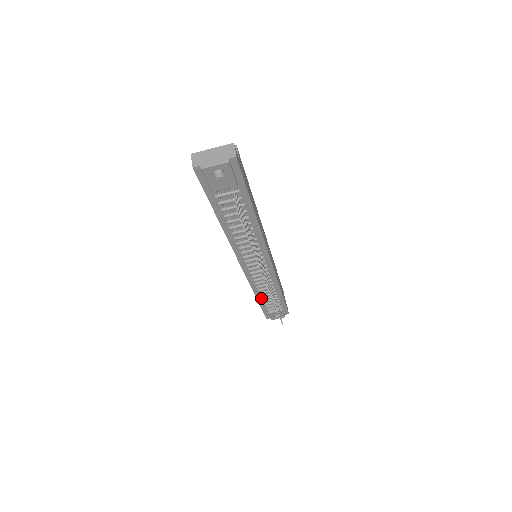
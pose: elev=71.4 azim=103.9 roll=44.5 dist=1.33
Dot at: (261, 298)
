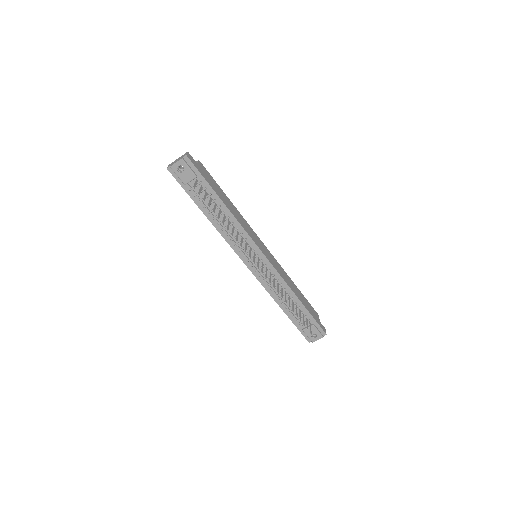
Dot at: (285, 308)
